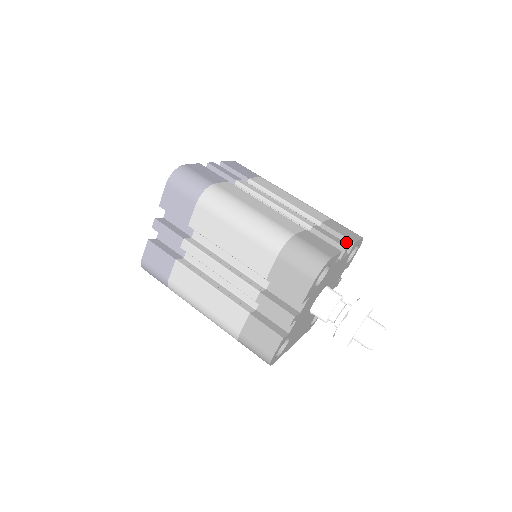
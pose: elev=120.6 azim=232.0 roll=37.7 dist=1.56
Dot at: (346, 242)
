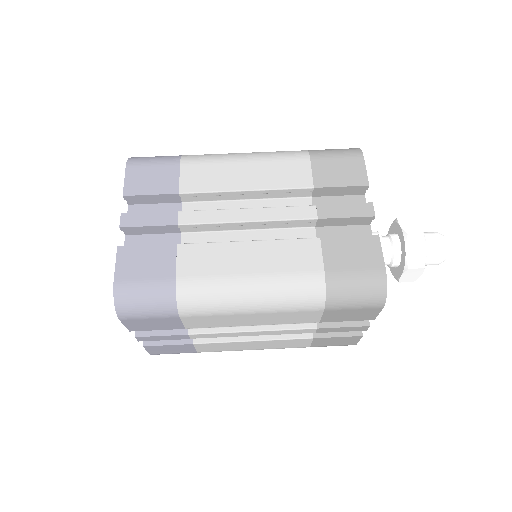
Dot at: (357, 190)
